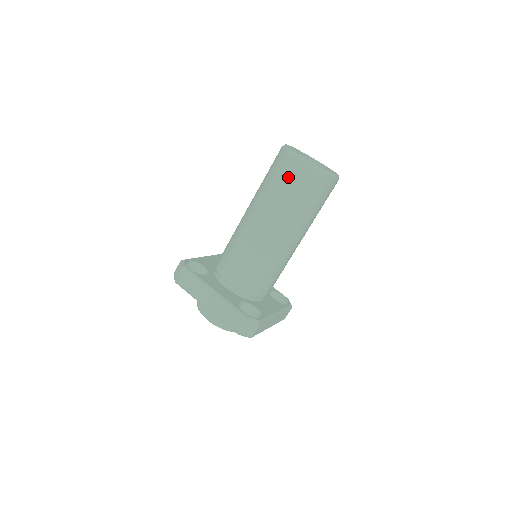
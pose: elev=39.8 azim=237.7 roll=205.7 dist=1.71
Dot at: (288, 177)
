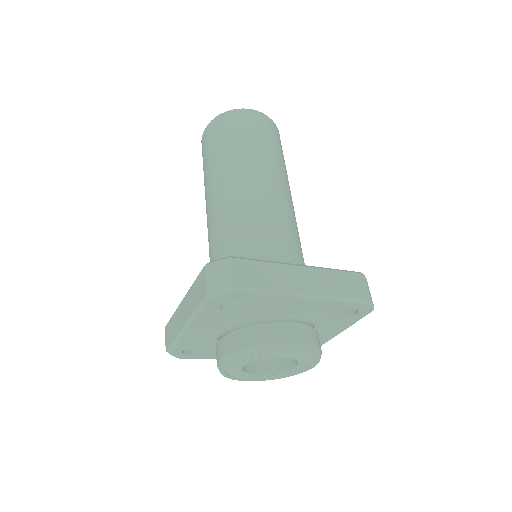
Dot at: (204, 150)
